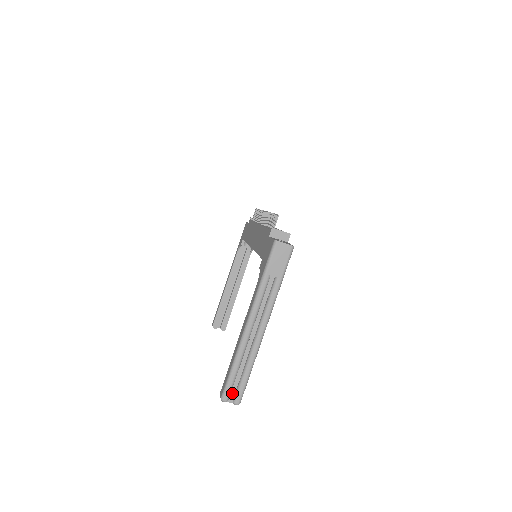
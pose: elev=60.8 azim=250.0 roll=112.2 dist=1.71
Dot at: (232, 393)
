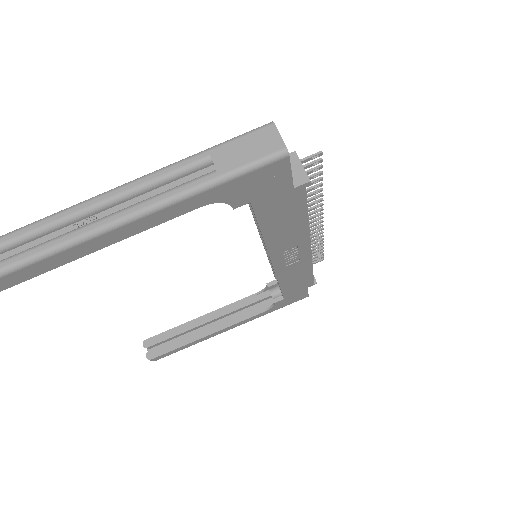
Dot at: out of frame
